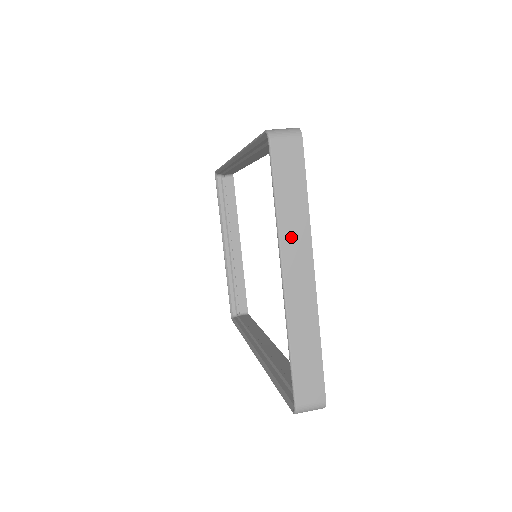
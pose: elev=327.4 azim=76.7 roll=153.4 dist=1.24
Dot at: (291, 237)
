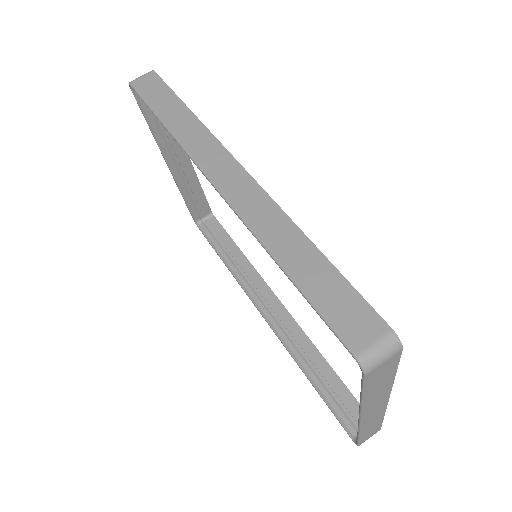
Dot at: (373, 401)
